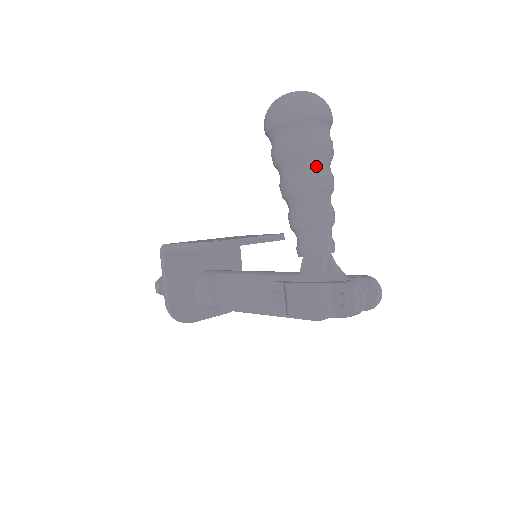
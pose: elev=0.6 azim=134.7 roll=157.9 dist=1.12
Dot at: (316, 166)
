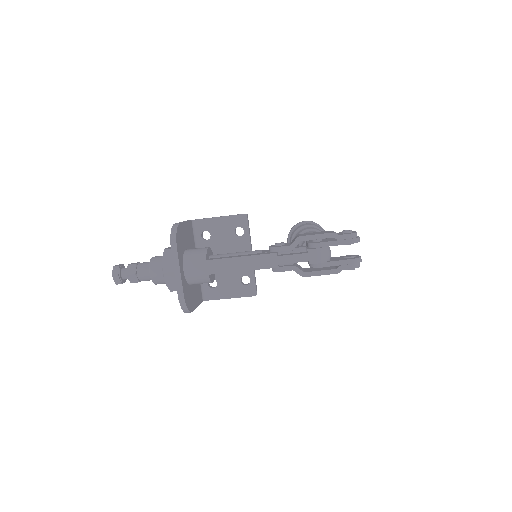
Dot at: occluded
